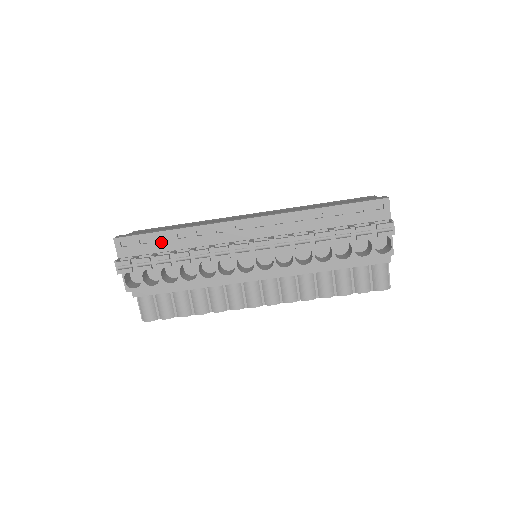
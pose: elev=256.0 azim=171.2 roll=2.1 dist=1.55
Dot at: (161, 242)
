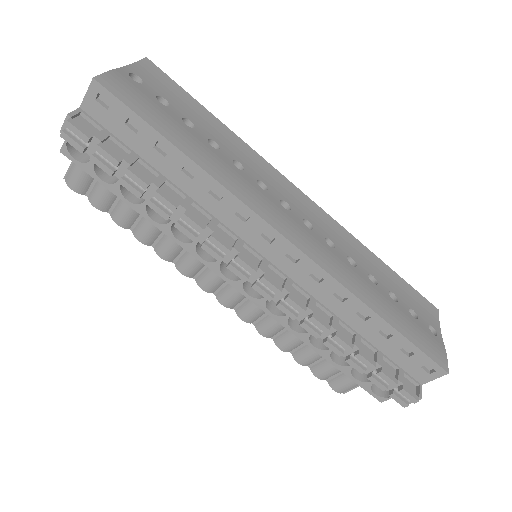
Dot at: (156, 151)
